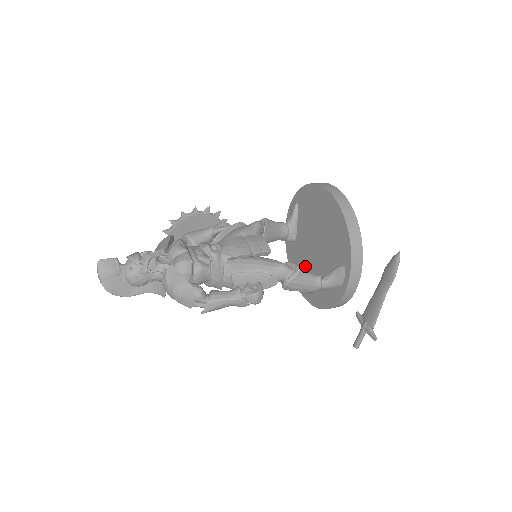
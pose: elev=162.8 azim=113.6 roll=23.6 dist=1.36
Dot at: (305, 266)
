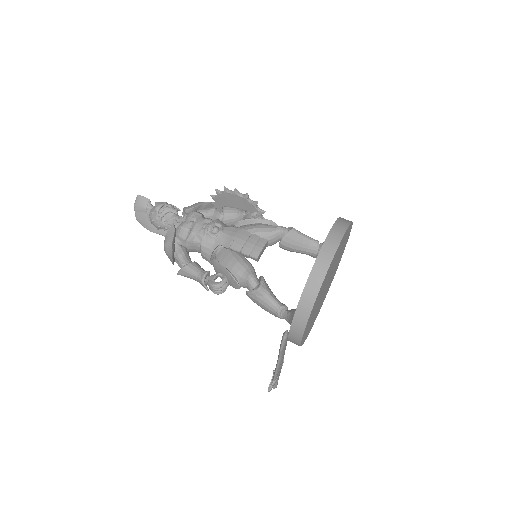
Dot at: occluded
